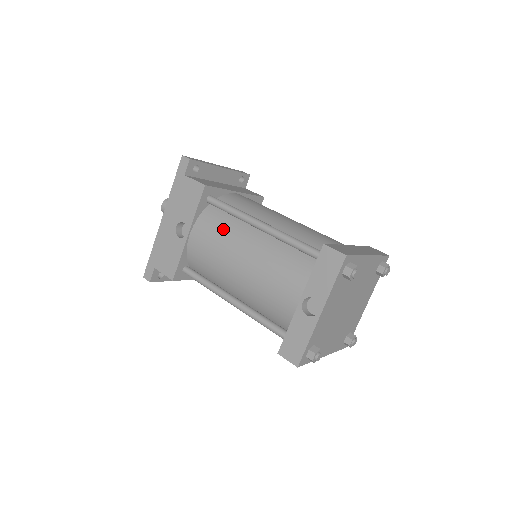
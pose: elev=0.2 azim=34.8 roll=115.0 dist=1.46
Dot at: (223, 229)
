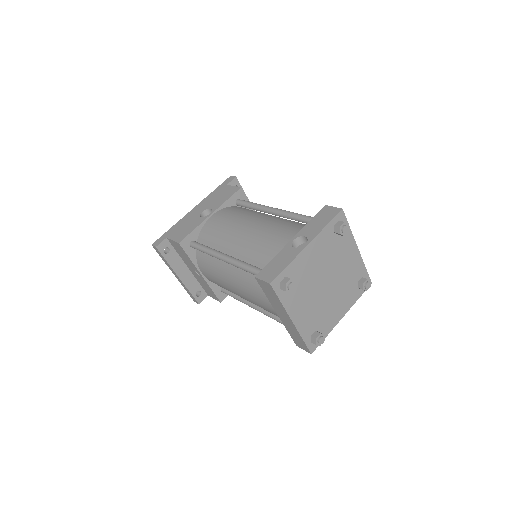
Dot at: (242, 212)
